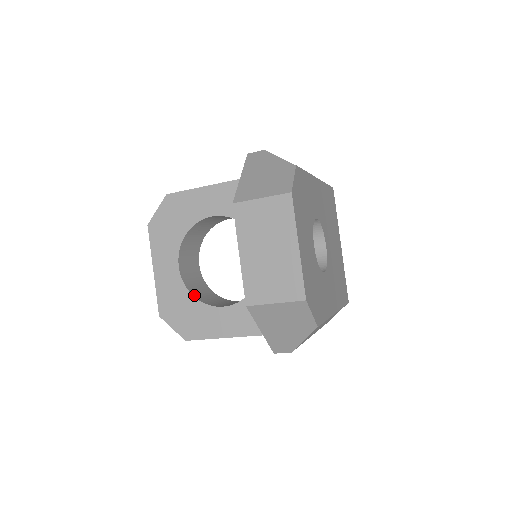
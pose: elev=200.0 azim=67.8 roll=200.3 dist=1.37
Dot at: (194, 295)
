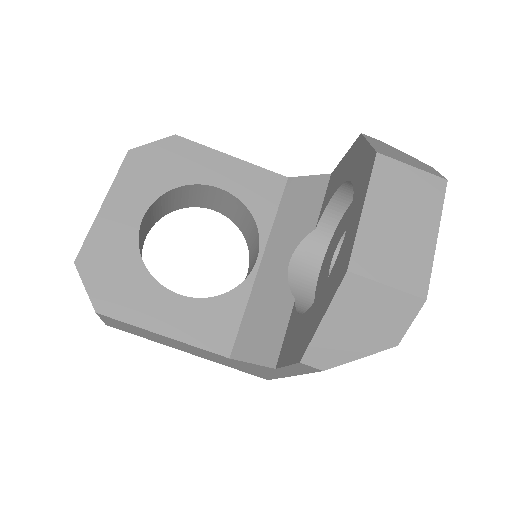
Dot at: occluded
